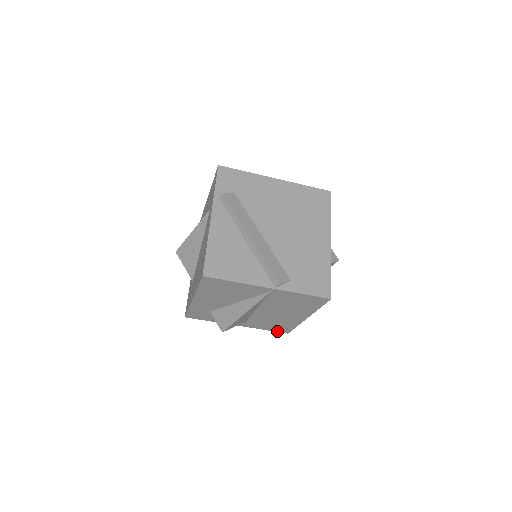
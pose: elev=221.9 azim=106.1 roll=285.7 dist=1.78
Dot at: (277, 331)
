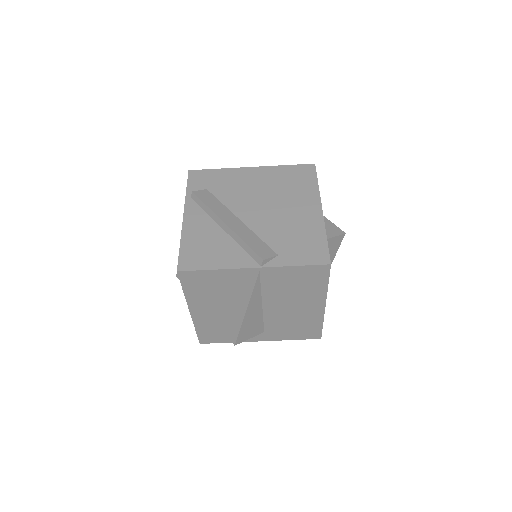
Dot at: (307, 338)
